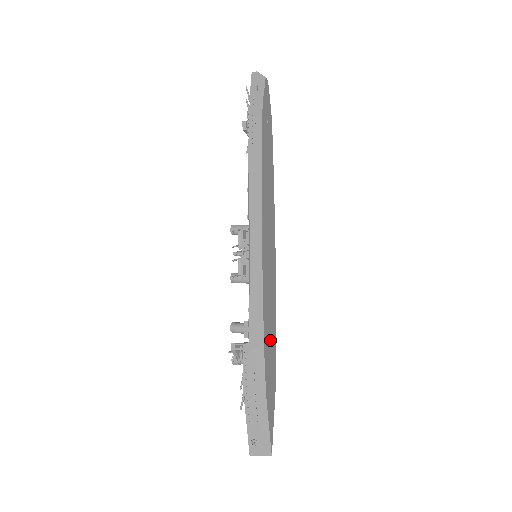
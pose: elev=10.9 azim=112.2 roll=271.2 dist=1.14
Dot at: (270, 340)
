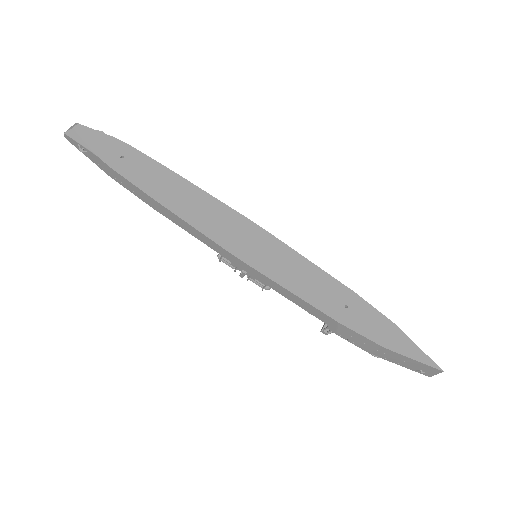
Dot at: (341, 303)
